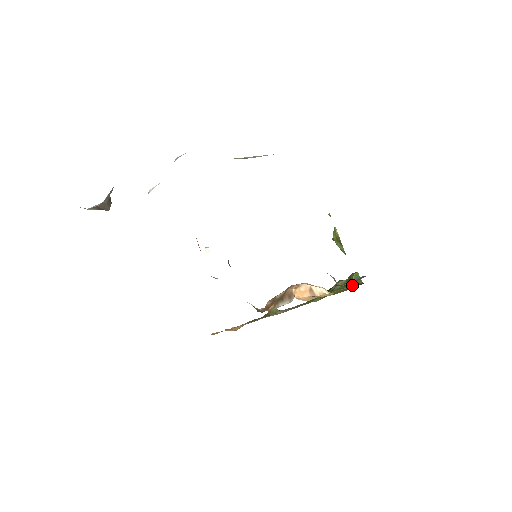
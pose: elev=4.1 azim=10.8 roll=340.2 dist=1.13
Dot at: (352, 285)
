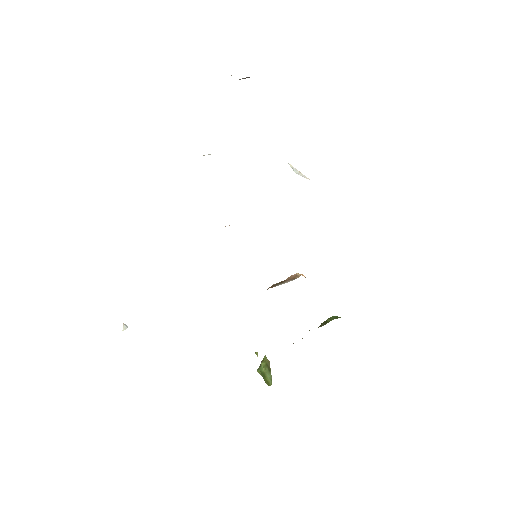
Dot at: (331, 320)
